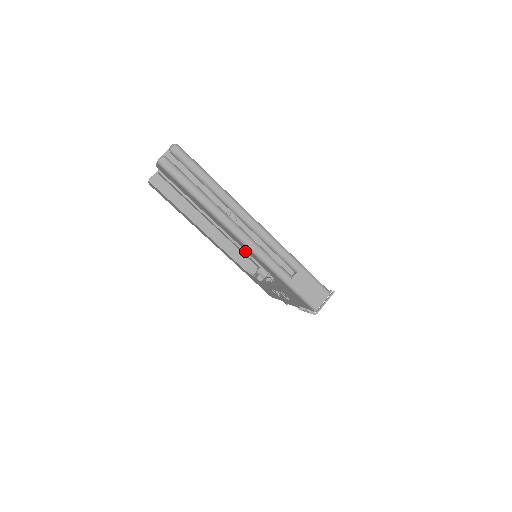
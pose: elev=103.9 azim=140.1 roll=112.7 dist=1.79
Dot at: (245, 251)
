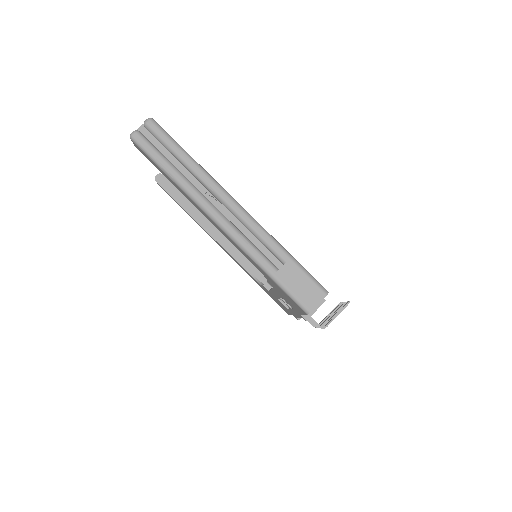
Dot at: occluded
